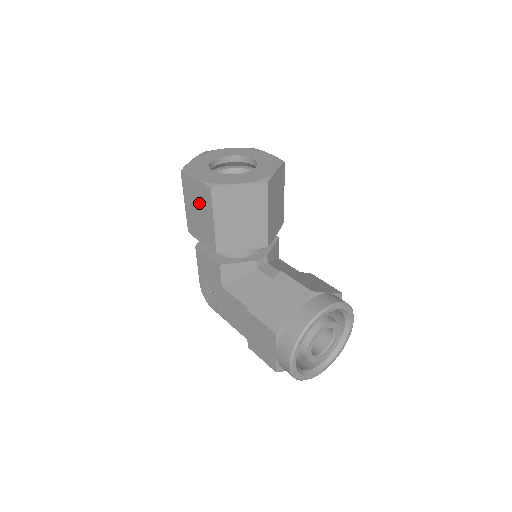
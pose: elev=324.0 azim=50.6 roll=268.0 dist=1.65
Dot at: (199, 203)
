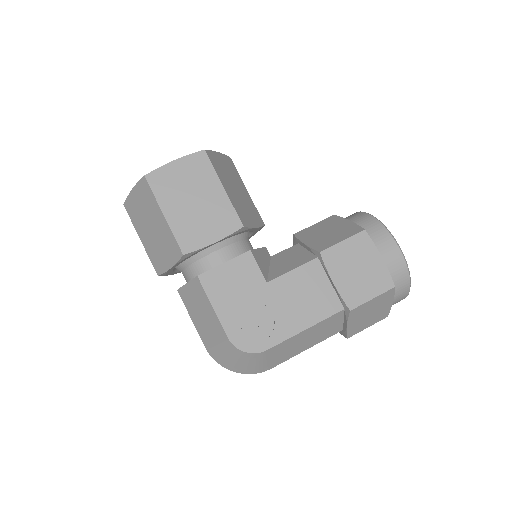
Dot at: (192, 187)
